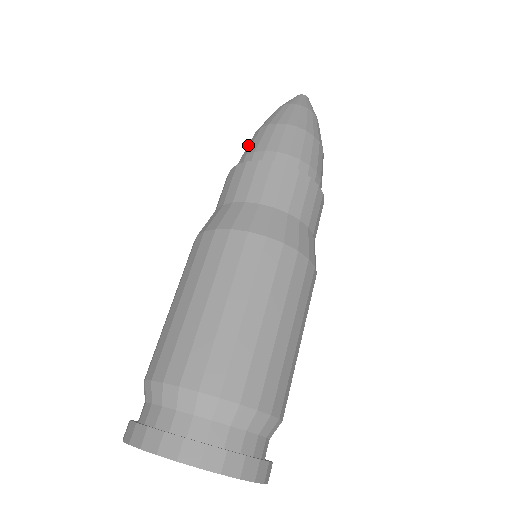
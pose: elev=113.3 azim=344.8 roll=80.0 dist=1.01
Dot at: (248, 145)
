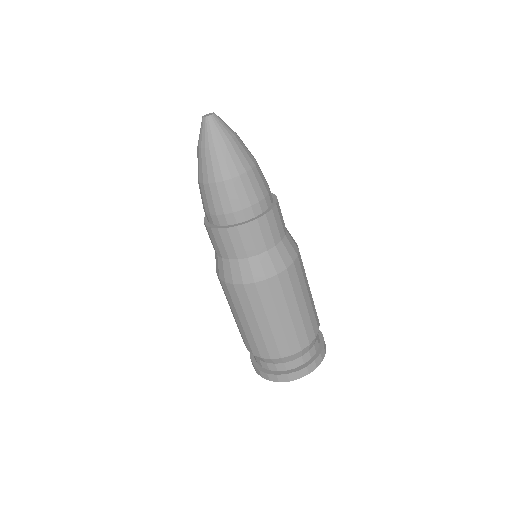
Dot at: occluded
